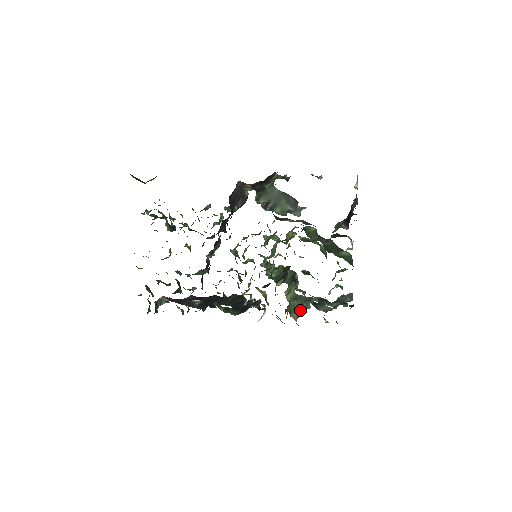
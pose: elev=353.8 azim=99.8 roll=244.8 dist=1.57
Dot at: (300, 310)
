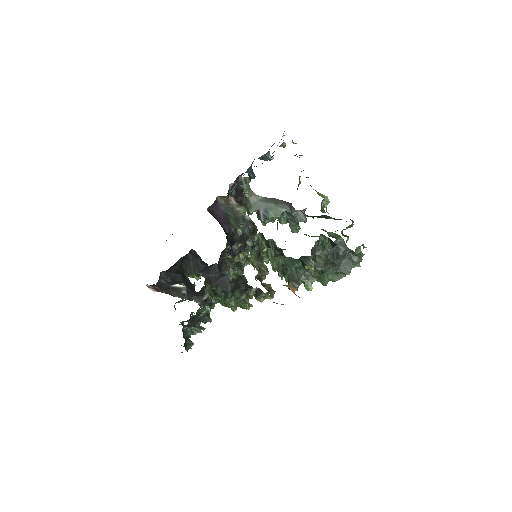
Dot at: (296, 280)
